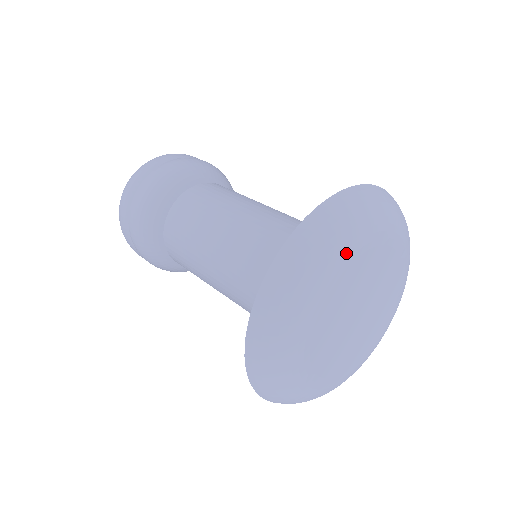
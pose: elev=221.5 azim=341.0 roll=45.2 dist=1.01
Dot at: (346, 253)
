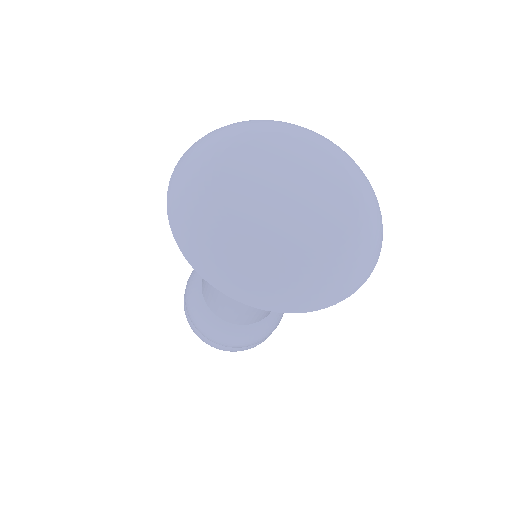
Dot at: (209, 162)
